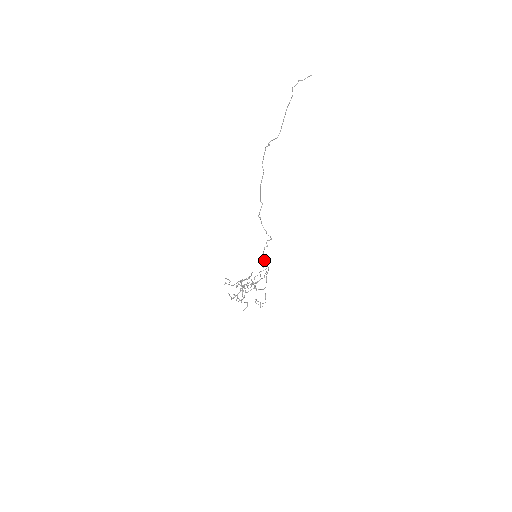
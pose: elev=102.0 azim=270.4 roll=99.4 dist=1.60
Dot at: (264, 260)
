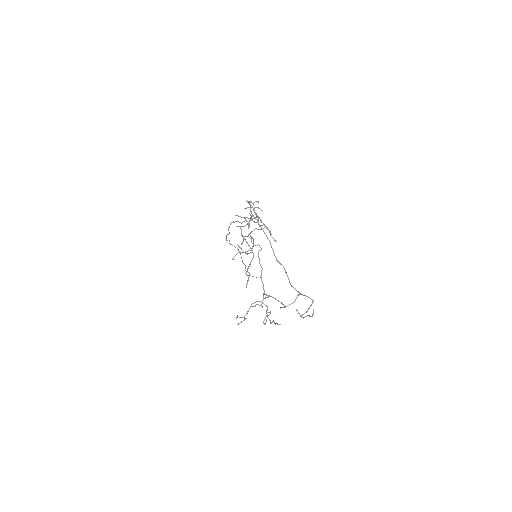
Dot at: (256, 217)
